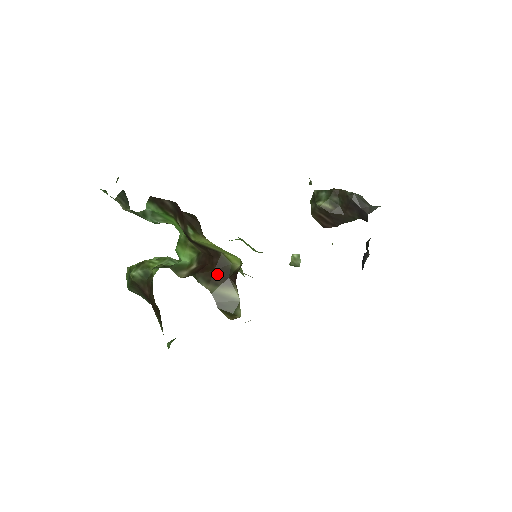
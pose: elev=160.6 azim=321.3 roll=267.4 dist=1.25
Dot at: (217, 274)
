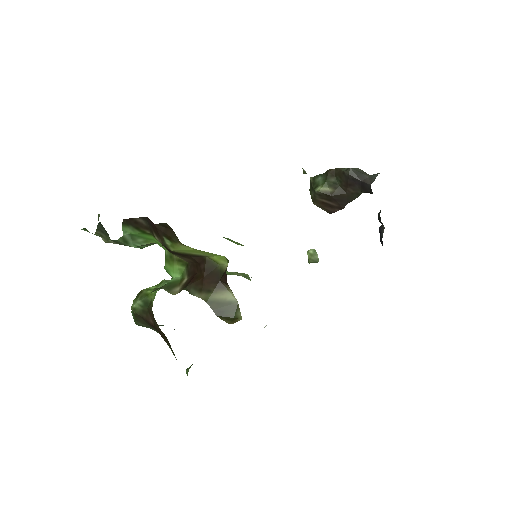
Dot at: (207, 280)
